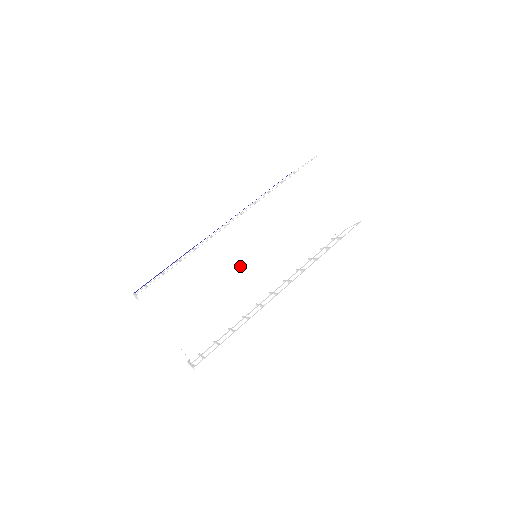
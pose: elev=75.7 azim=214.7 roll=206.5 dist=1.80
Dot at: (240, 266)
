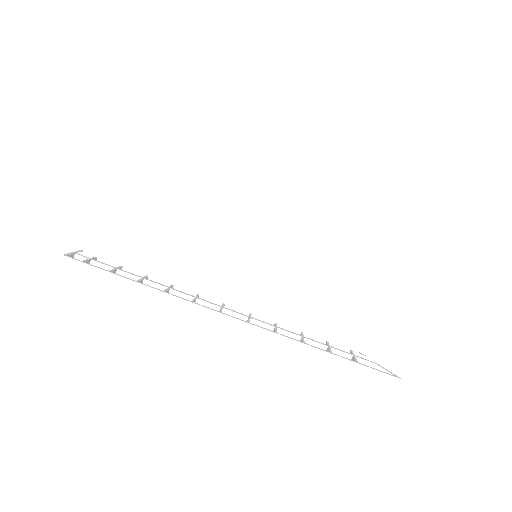
Dot at: (232, 244)
